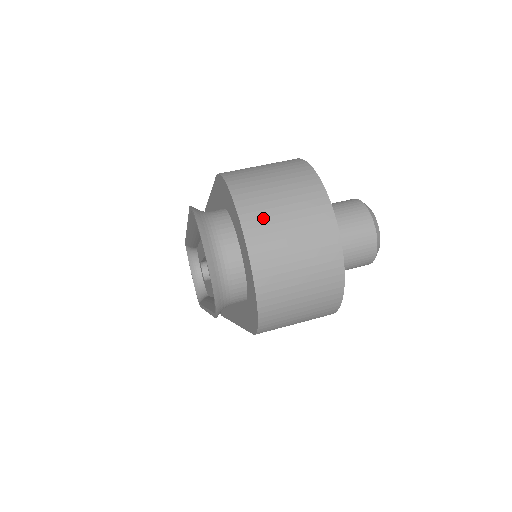
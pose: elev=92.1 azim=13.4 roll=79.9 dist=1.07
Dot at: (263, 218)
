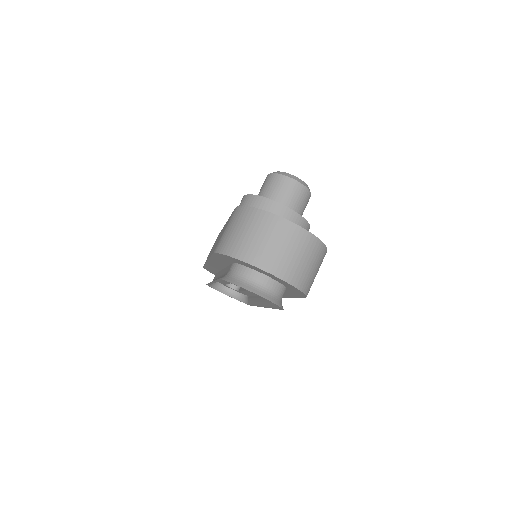
Dot at: (262, 255)
